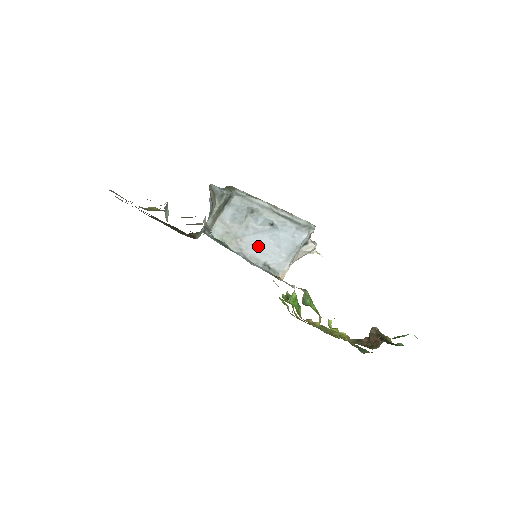
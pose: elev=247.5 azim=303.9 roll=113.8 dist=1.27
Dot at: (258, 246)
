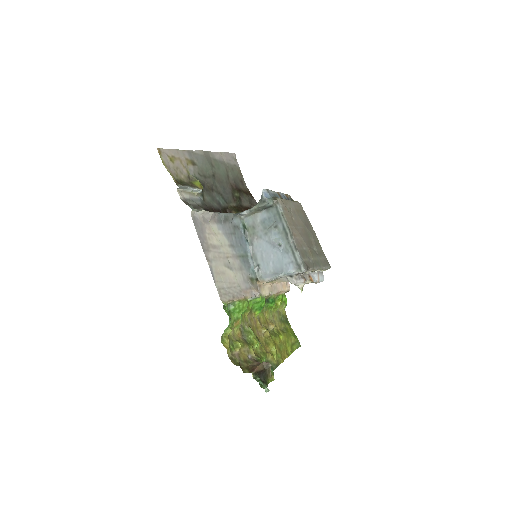
Dot at: (263, 251)
